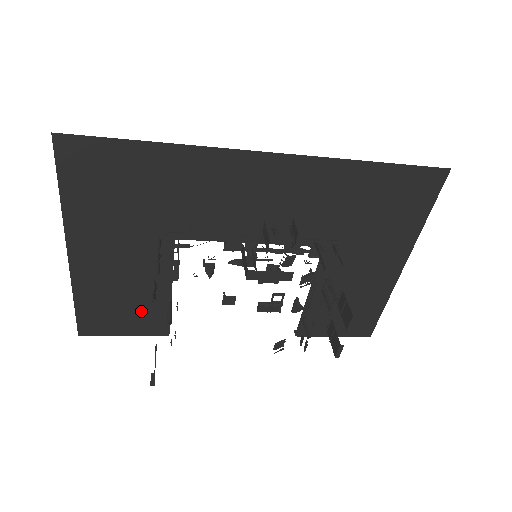
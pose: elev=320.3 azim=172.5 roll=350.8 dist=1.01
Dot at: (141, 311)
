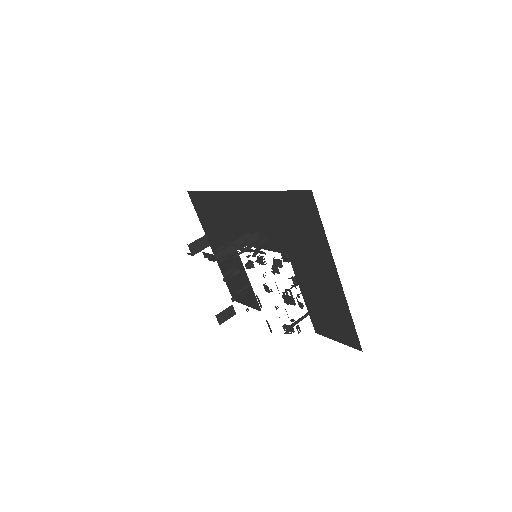
Dot at: (244, 289)
